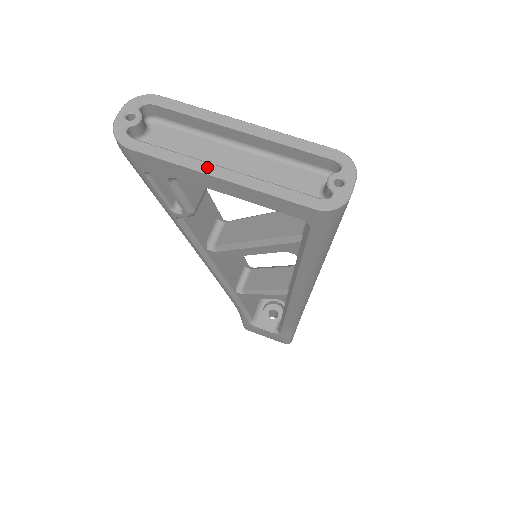
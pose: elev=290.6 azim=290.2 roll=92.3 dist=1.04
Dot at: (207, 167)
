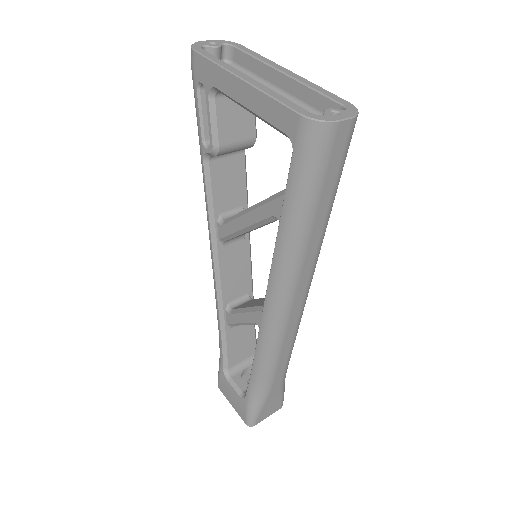
Dot at: (238, 72)
